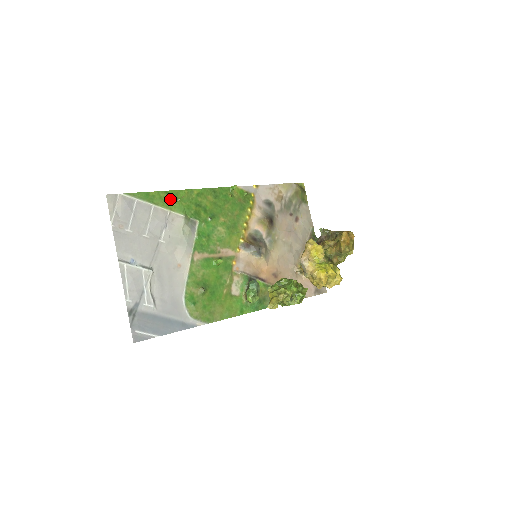
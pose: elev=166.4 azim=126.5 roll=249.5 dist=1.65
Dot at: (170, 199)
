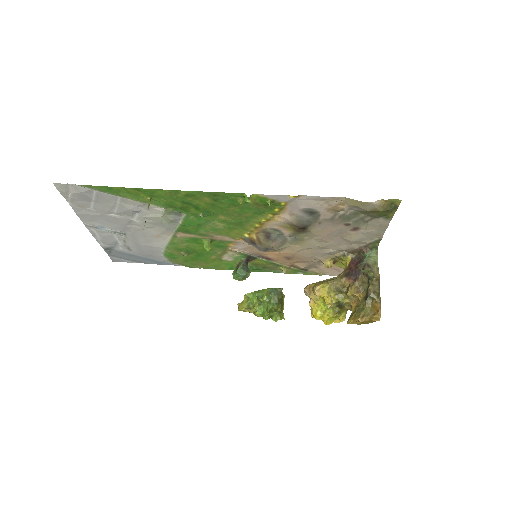
Dot at: (143, 195)
